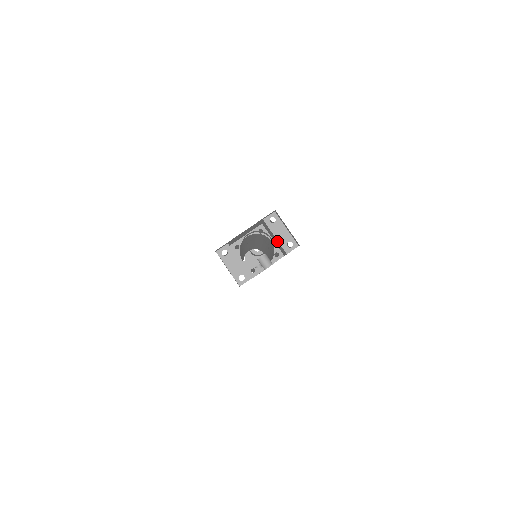
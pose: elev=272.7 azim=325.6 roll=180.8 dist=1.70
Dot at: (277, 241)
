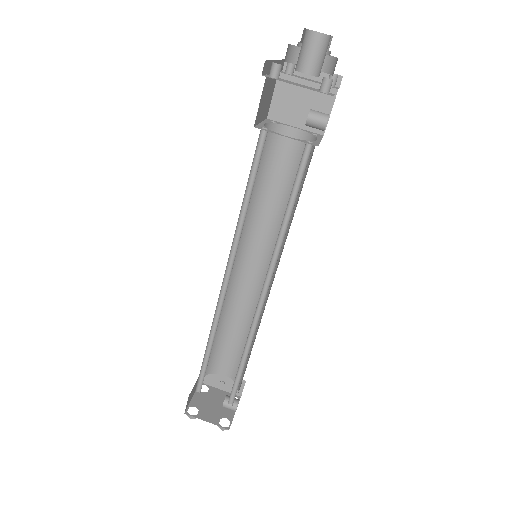
Dot at: occluded
